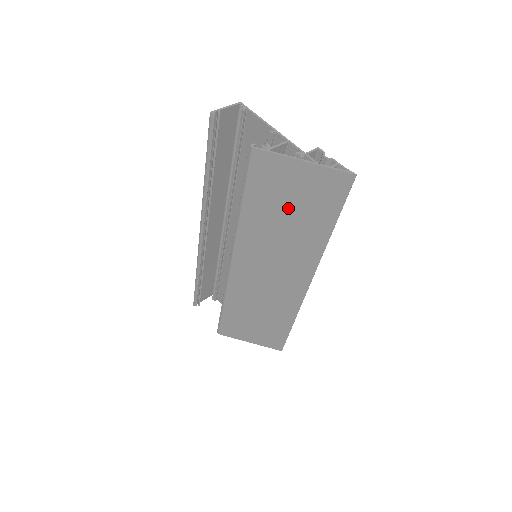
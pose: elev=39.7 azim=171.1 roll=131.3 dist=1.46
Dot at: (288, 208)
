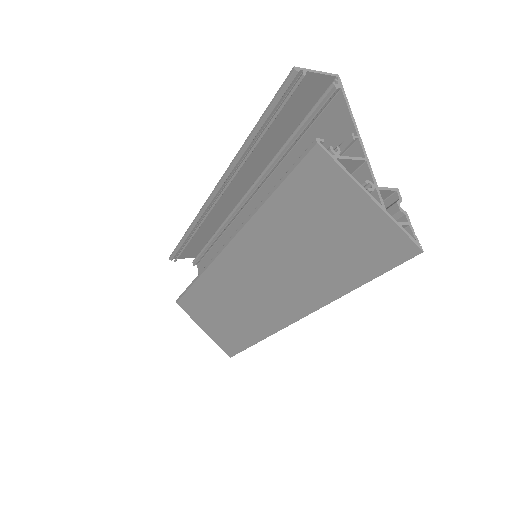
Dot at: (319, 235)
